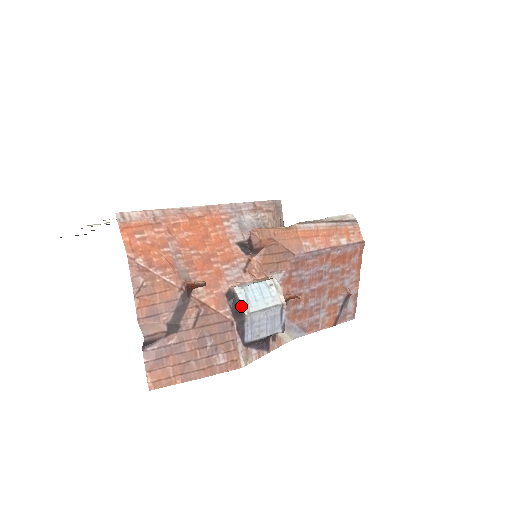
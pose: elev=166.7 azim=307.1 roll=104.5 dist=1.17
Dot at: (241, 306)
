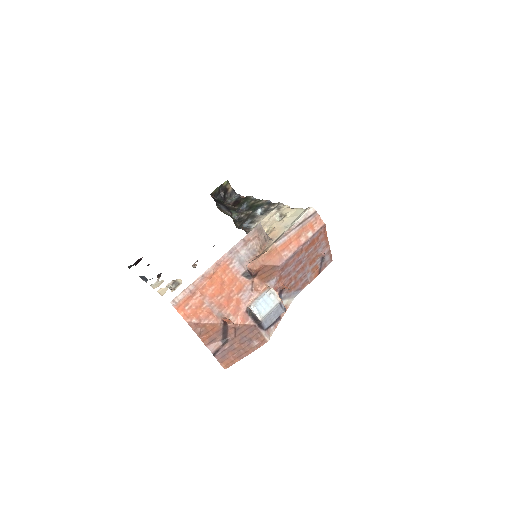
Dot at: (257, 317)
